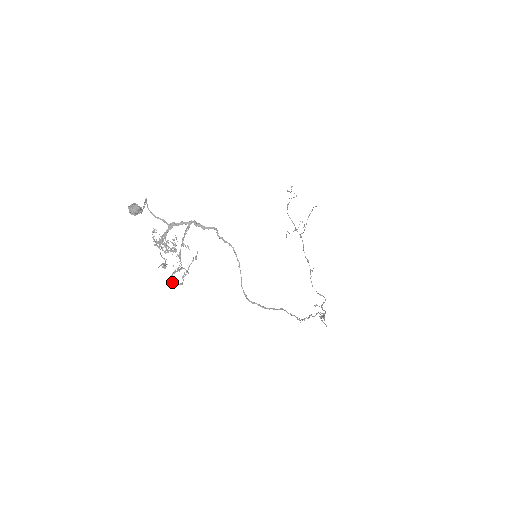
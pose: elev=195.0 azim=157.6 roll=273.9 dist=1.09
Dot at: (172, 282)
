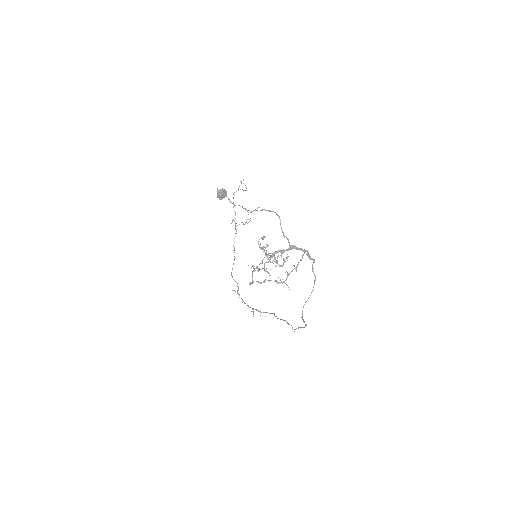
Dot at: occluded
